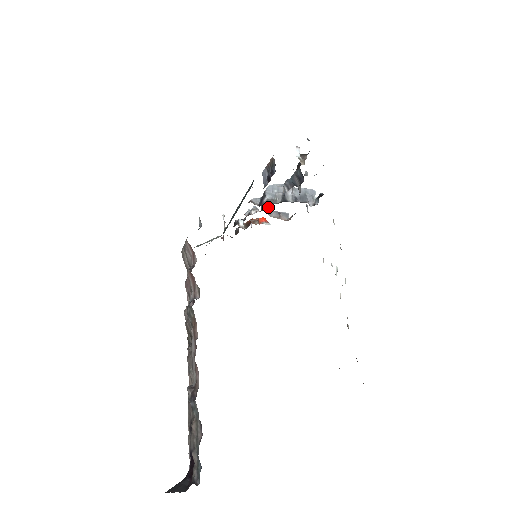
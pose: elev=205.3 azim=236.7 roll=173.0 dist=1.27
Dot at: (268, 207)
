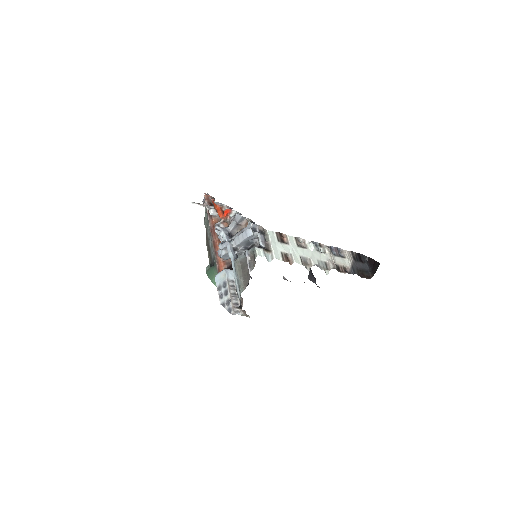
Dot at: occluded
